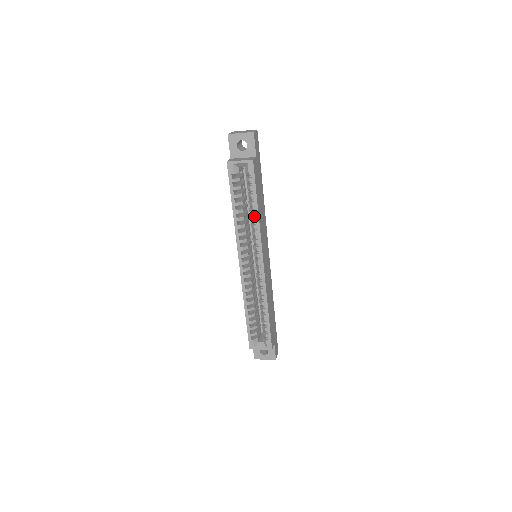
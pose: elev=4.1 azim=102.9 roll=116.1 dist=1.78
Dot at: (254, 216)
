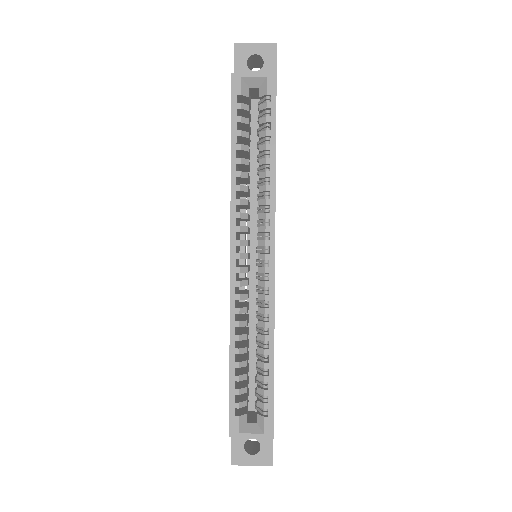
Dot at: (267, 170)
